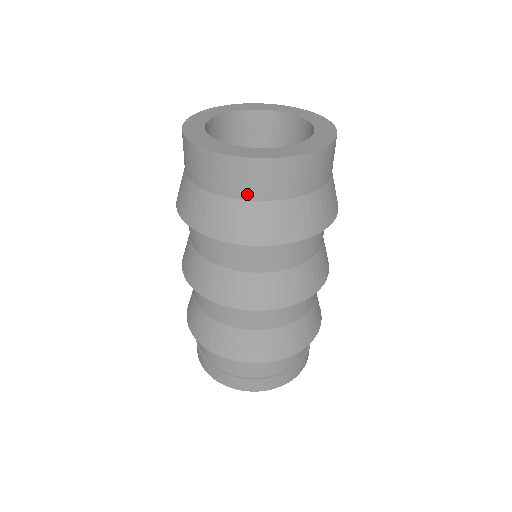
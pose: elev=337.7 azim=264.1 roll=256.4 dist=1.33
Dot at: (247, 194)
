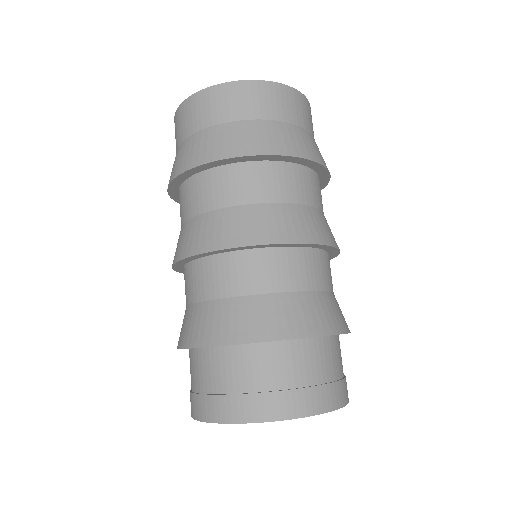
Dot at: (197, 126)
